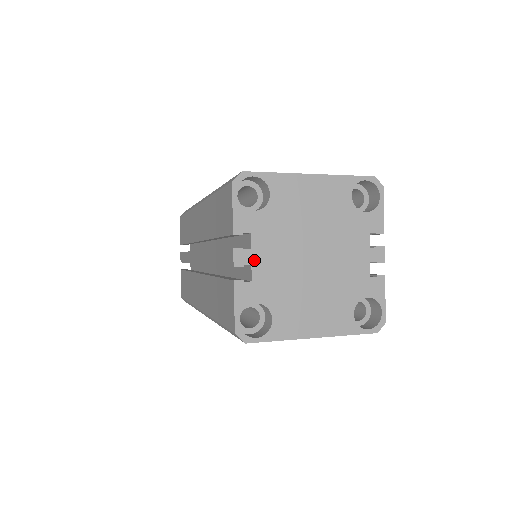
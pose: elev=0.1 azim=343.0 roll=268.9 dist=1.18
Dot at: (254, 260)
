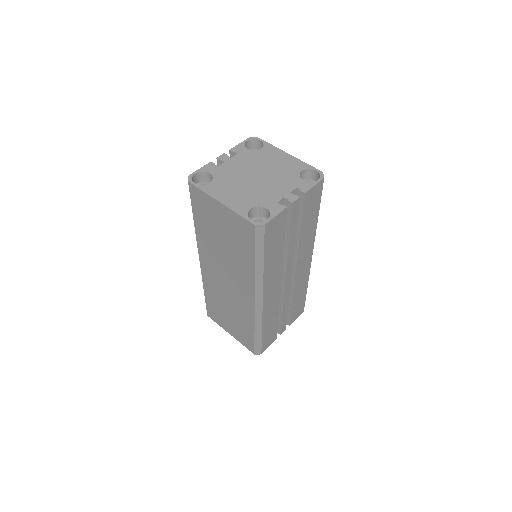
Dot at: (228, 161)
